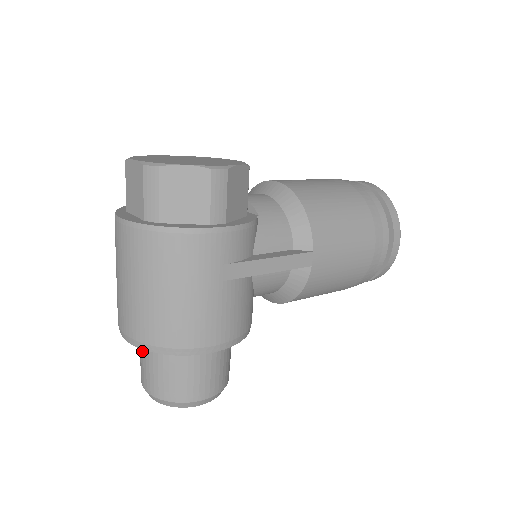
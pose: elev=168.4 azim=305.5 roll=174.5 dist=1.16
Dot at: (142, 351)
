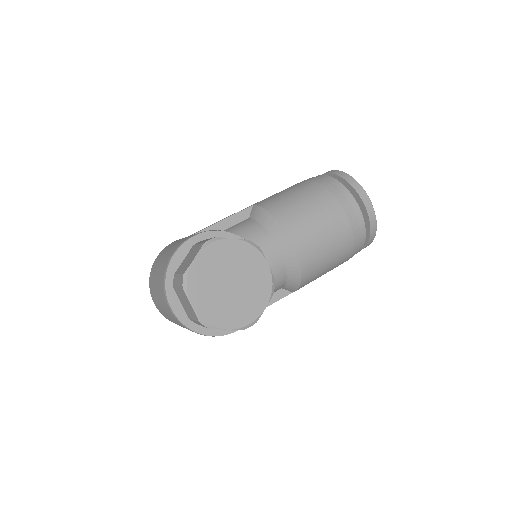
Dot at: occluded
